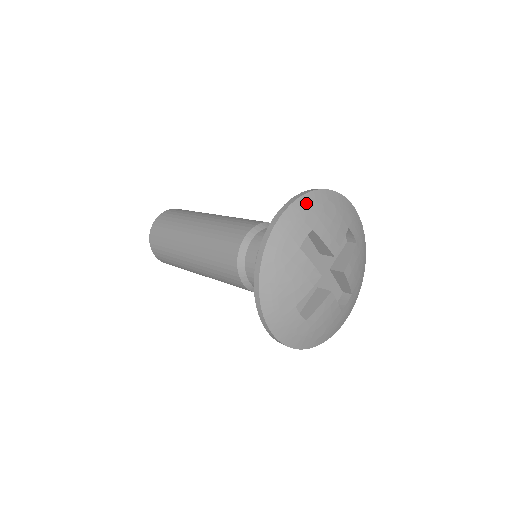
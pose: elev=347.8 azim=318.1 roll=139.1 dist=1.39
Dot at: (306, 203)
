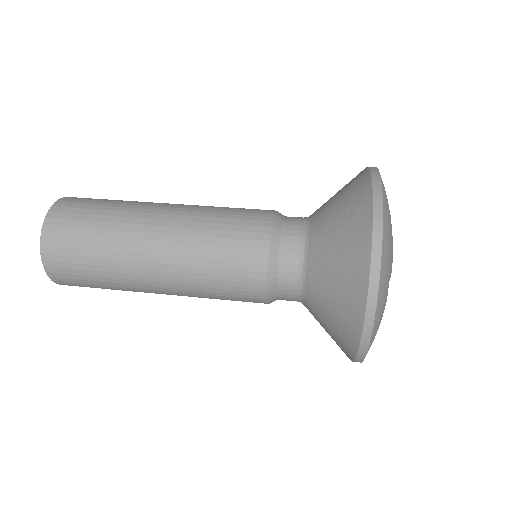
Dot at: occluded
